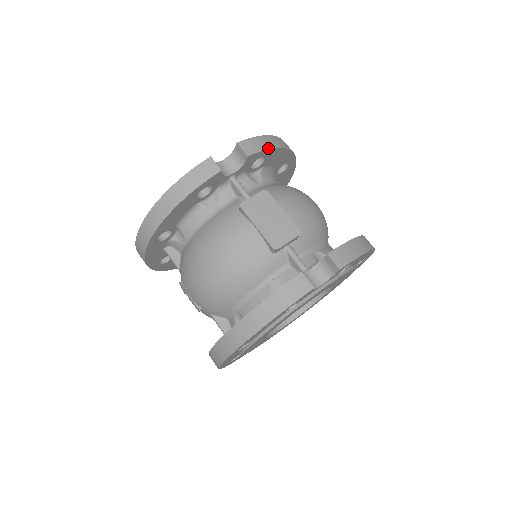
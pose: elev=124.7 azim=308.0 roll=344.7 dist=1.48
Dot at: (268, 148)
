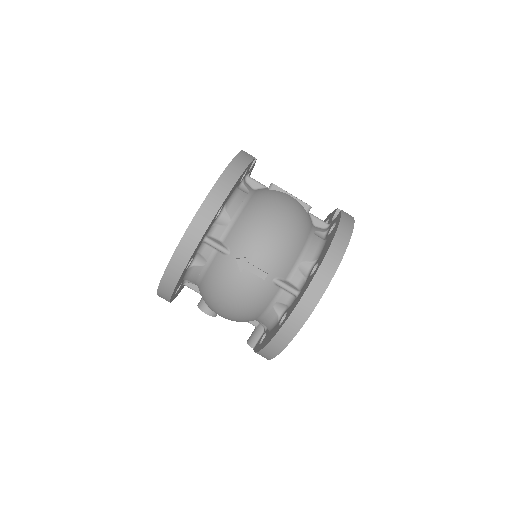
Dot at: occluded
